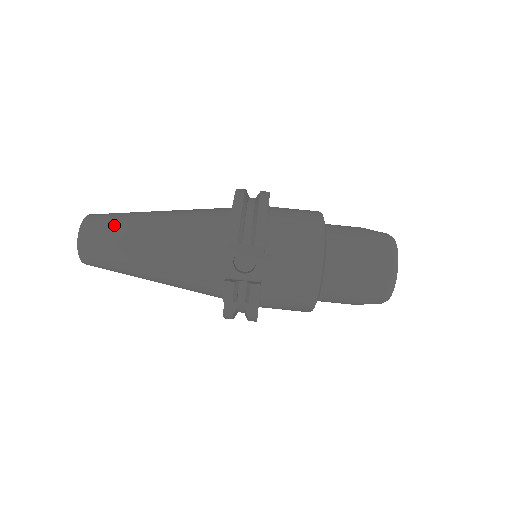
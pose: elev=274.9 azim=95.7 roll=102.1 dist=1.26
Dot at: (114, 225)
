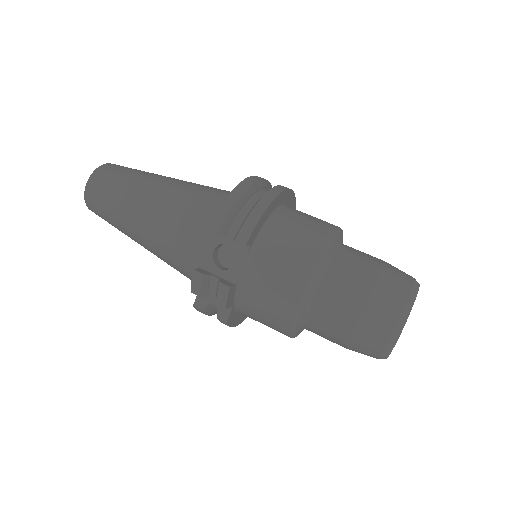
Dot at: (121, 179)
